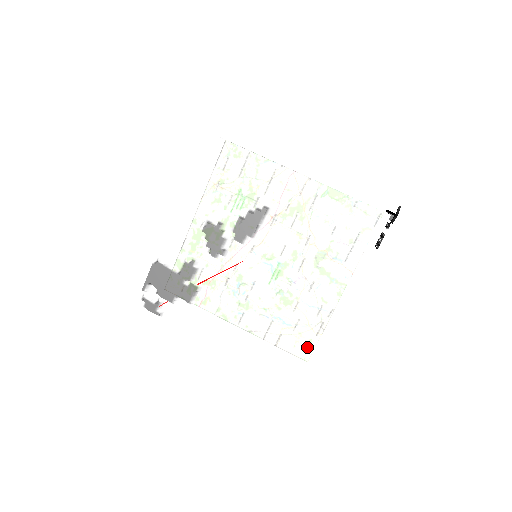
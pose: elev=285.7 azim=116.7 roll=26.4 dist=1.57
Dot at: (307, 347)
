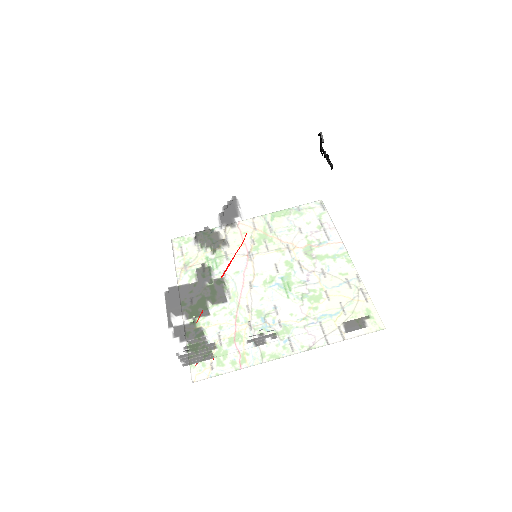
Dot at: (359, 252)
